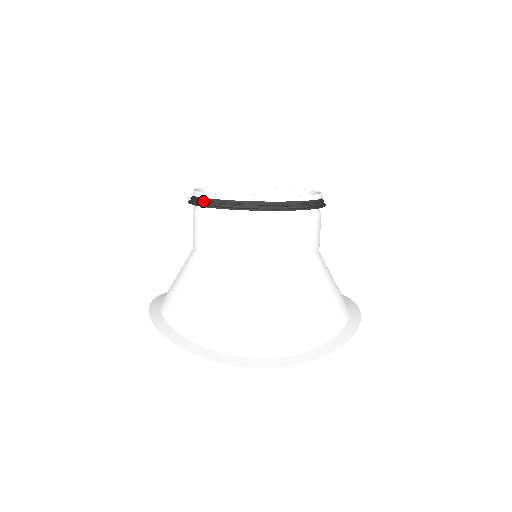
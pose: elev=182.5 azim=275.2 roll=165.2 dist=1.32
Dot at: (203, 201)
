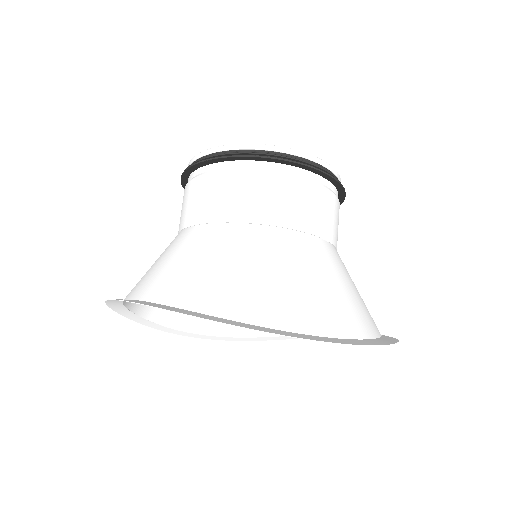
Dot at: (218, 155)
